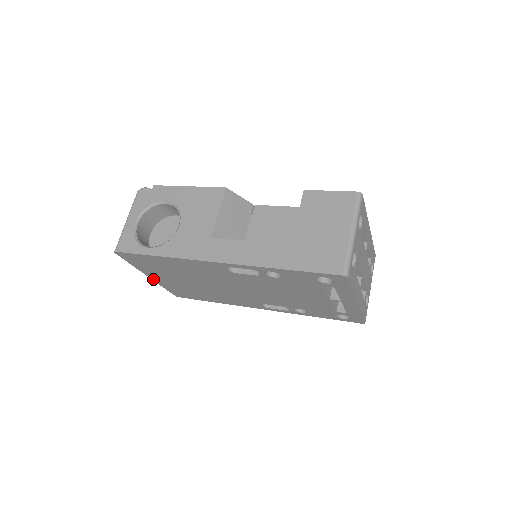
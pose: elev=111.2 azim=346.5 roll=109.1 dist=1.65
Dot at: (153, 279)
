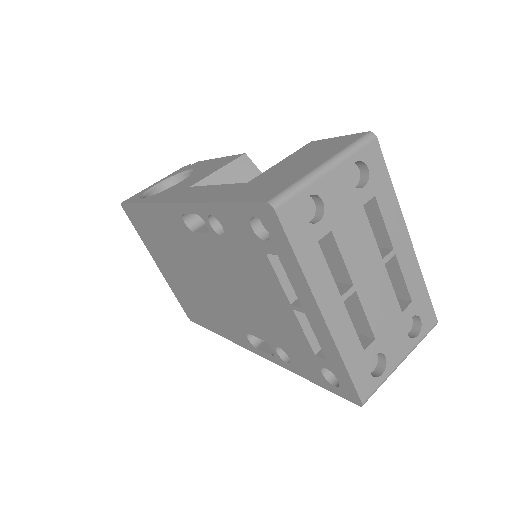
Dot at: (161, 271)
